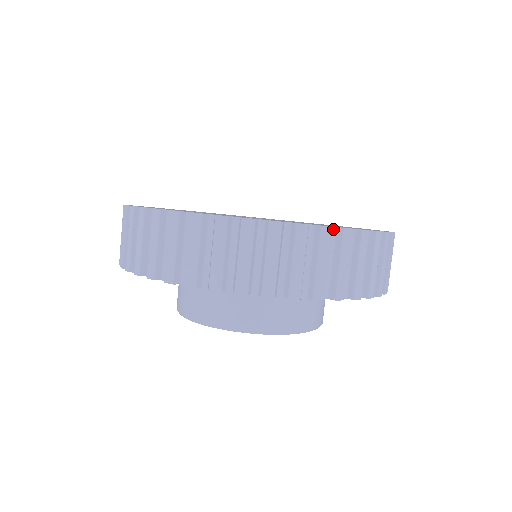
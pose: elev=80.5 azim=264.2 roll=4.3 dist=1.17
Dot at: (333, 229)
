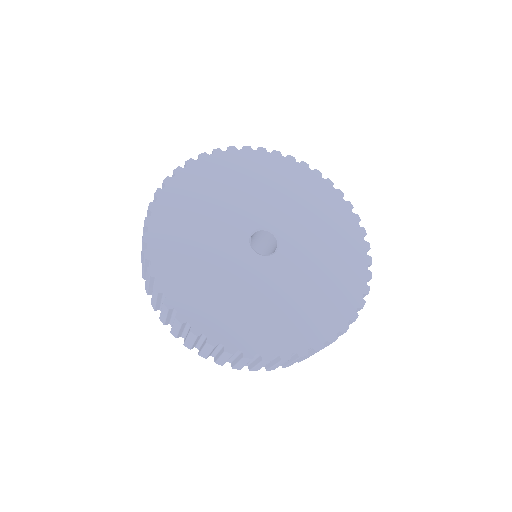
Dot at: (293, 353)
